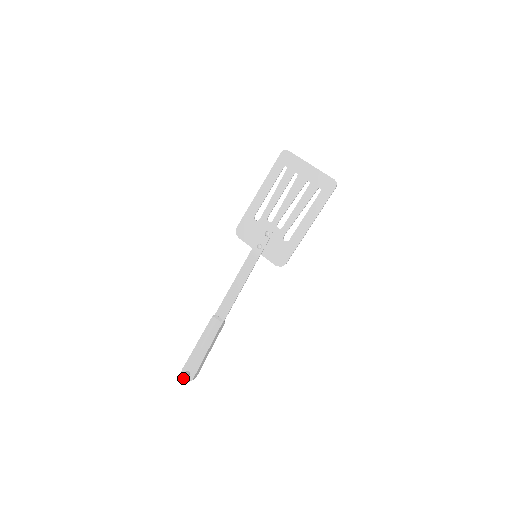
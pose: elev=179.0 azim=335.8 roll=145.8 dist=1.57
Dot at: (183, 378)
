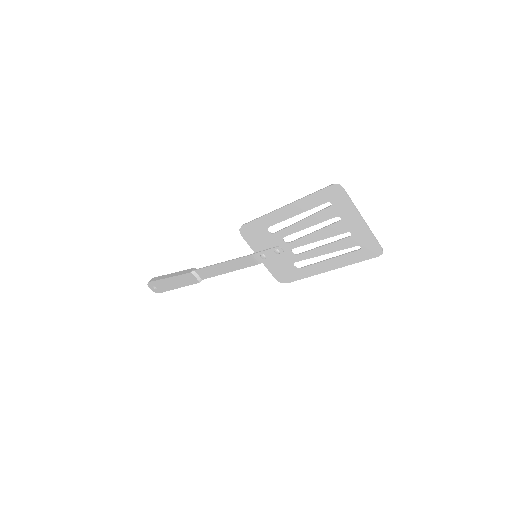
Dot at: (149, 287)
